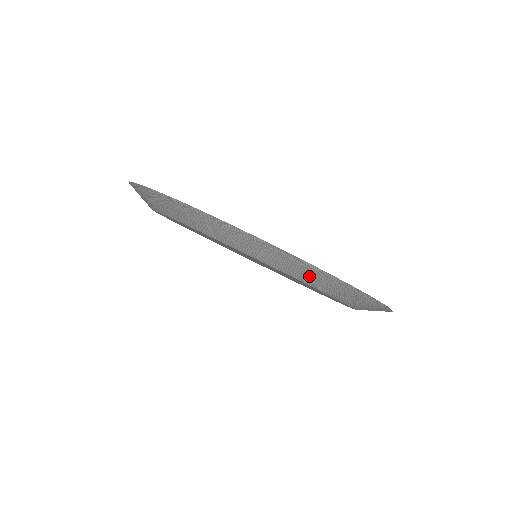
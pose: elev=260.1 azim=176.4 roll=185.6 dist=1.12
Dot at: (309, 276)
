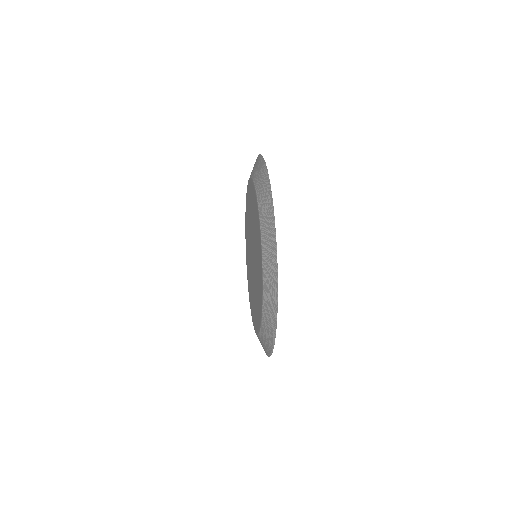
Dot at: (269, 255)
